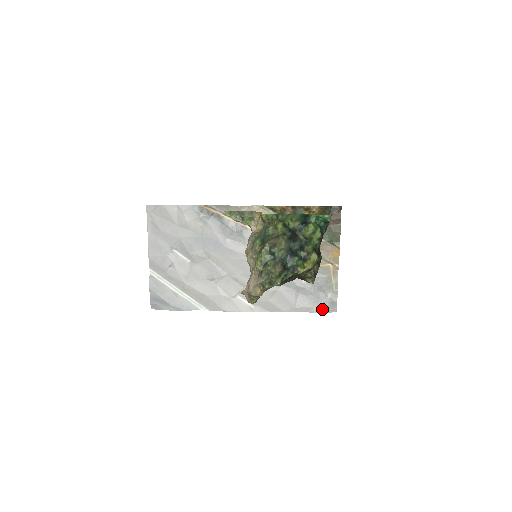
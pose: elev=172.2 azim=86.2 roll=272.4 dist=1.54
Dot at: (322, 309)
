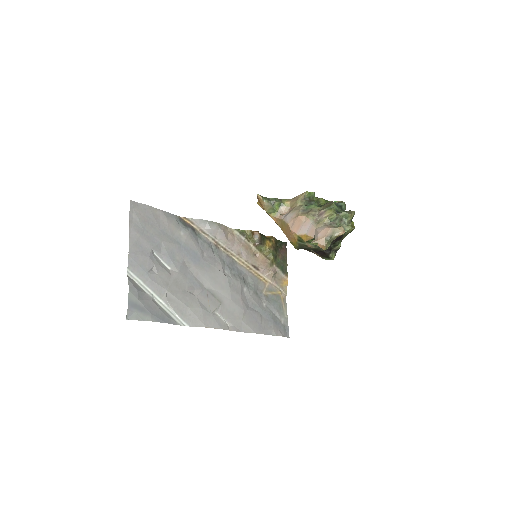
Dot at: (281, 333)
